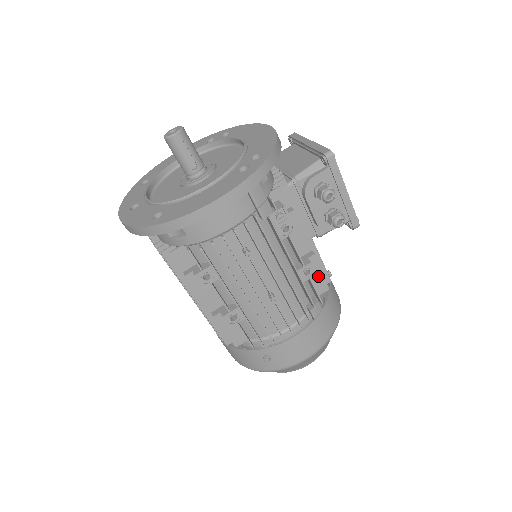
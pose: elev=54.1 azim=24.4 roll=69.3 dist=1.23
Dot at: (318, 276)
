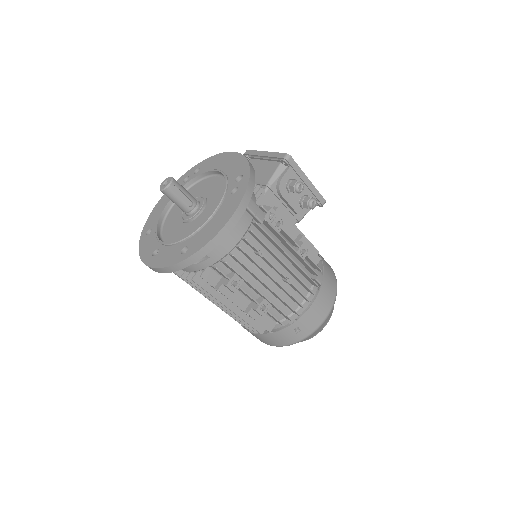
Dot at: (310, 252)
